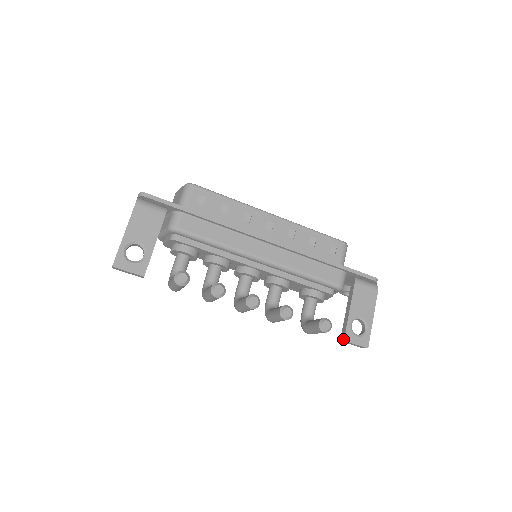
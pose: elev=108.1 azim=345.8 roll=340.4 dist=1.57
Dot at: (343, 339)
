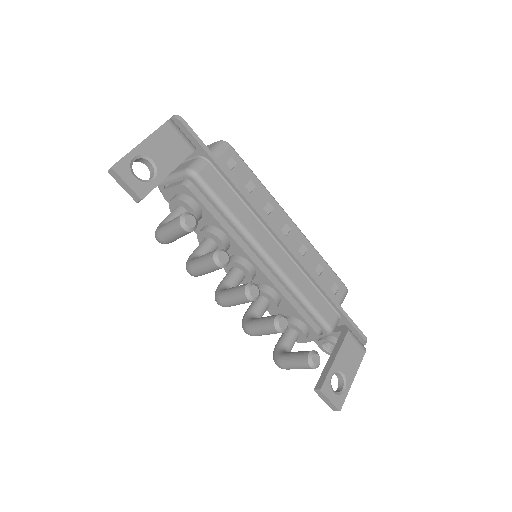
Dot at: (319, 388)
